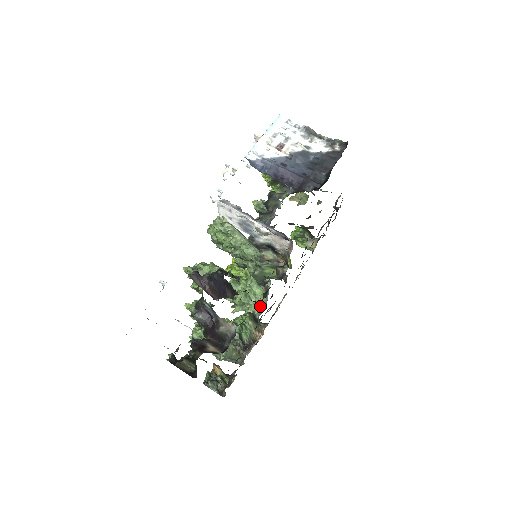
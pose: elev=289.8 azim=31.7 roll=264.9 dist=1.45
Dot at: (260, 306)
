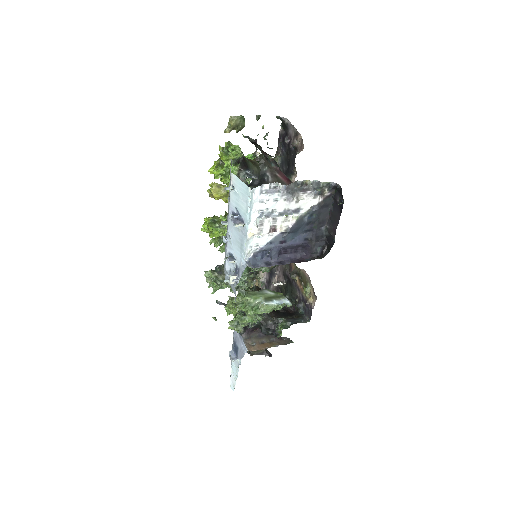
Dot at: occluded
